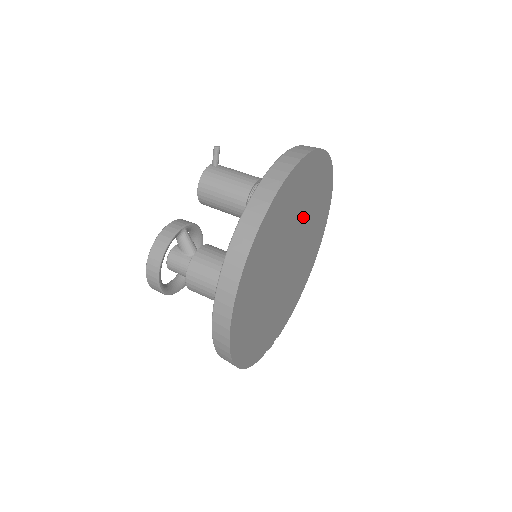
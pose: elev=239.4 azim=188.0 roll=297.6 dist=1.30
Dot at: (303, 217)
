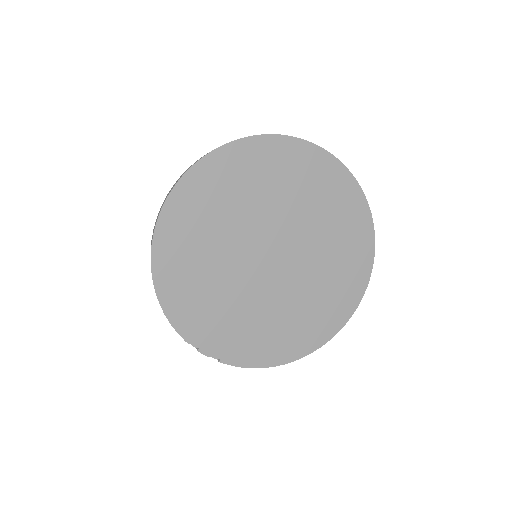
Dot at: (311, 230)
